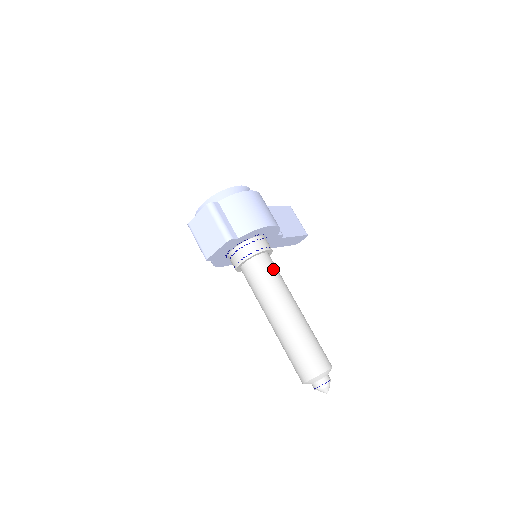
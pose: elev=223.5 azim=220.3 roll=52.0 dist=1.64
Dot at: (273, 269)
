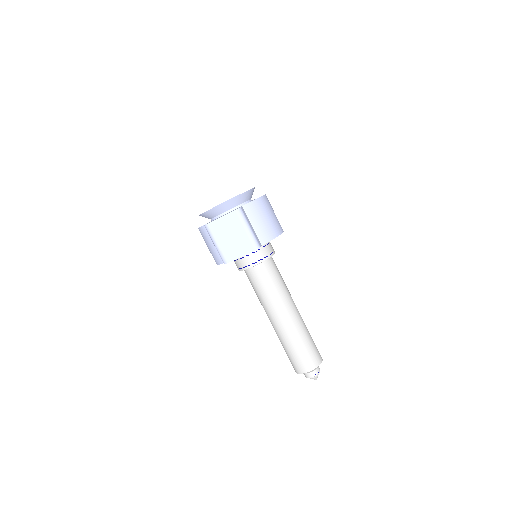
Dot at: (278, 272)
